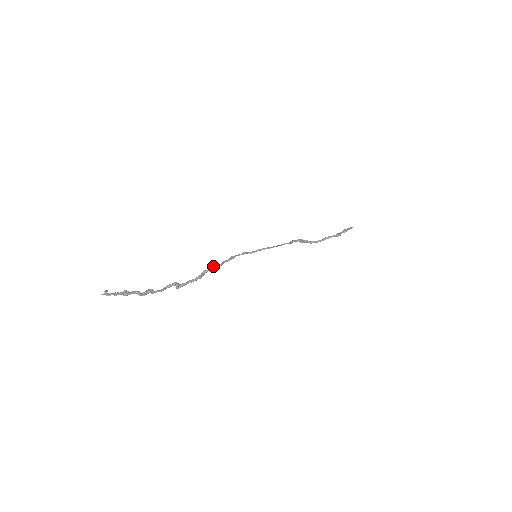
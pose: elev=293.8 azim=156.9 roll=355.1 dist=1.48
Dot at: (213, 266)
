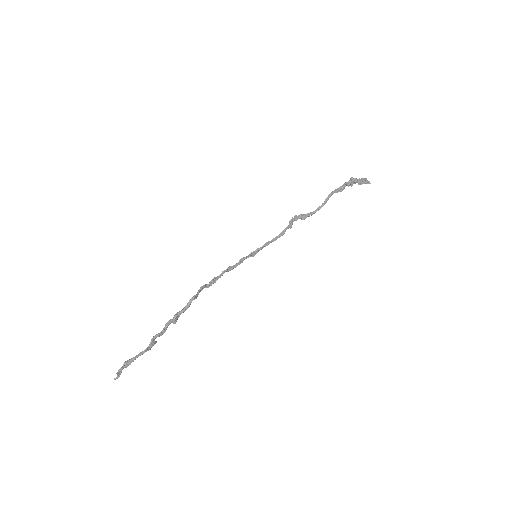
Dot at: (204, 285)
